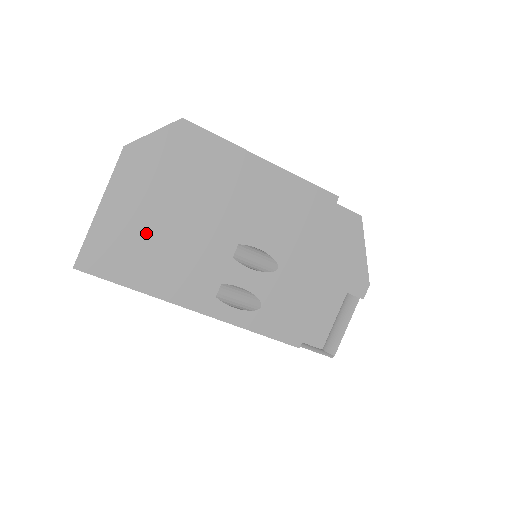
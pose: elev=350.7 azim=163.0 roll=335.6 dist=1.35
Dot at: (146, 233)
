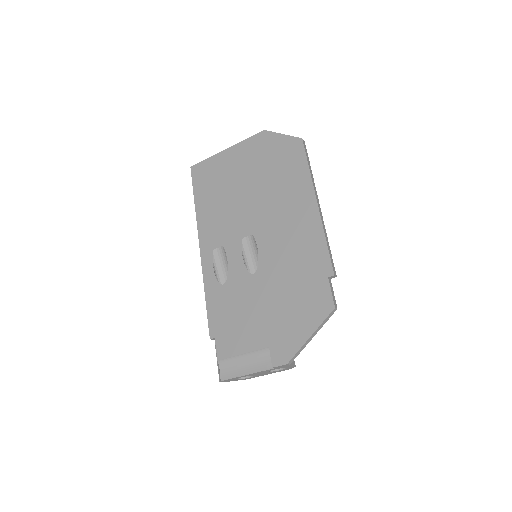
Dot at: (227, 181)
